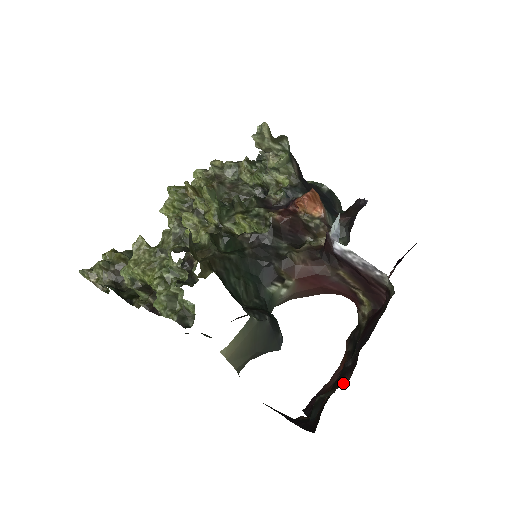
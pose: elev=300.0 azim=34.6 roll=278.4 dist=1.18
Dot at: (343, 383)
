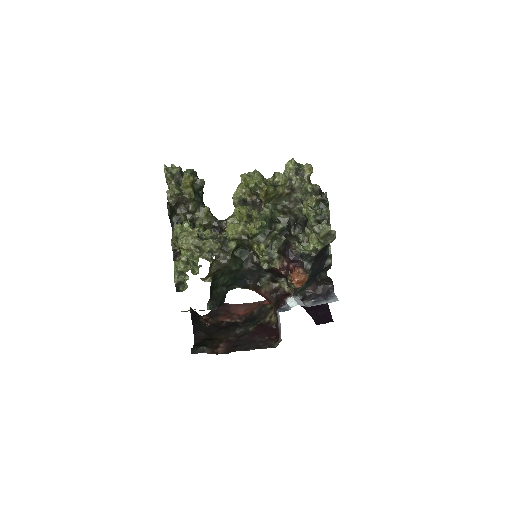
Dot at: occluded
